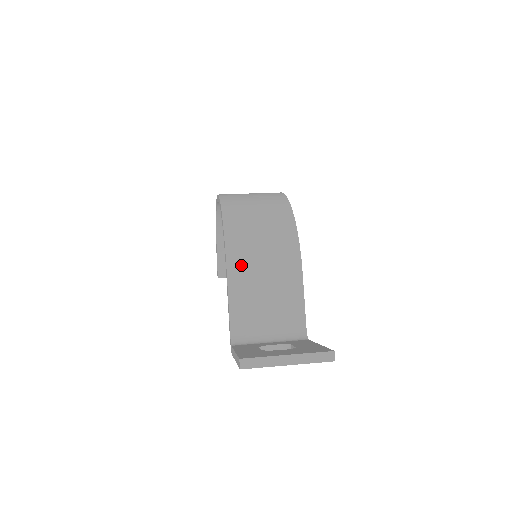
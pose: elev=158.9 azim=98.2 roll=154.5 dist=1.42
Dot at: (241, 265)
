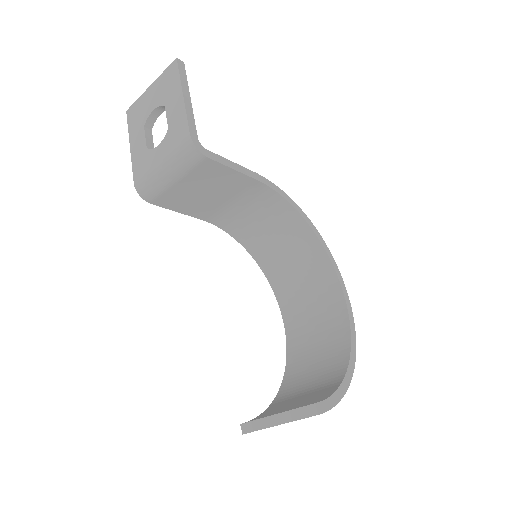
Dot at: occluded
